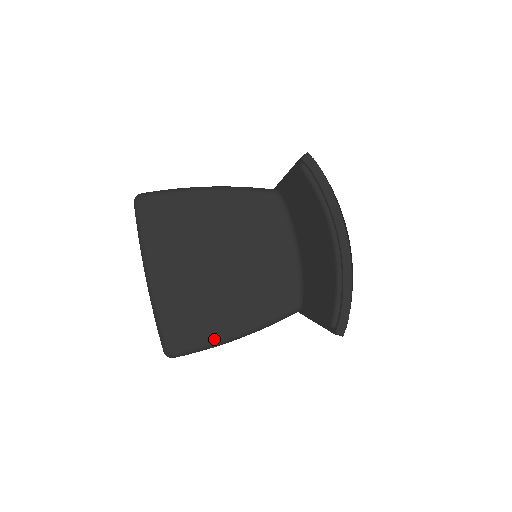
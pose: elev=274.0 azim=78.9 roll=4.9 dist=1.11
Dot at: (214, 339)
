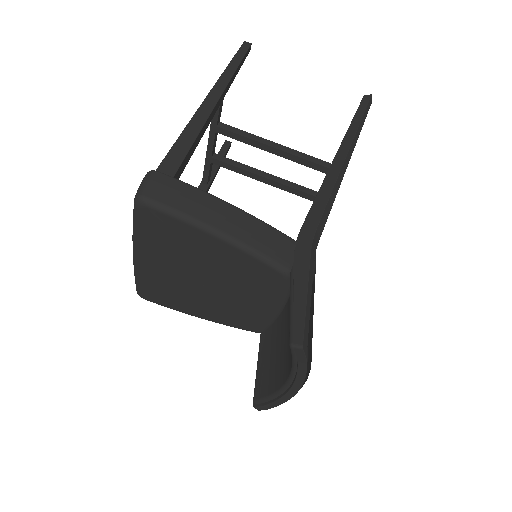
Dot at: (179, 310)
